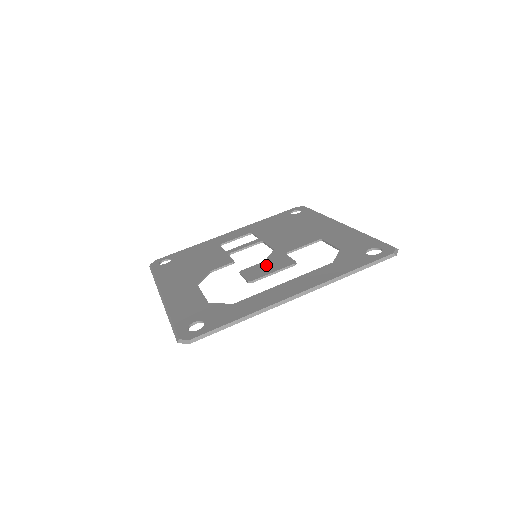
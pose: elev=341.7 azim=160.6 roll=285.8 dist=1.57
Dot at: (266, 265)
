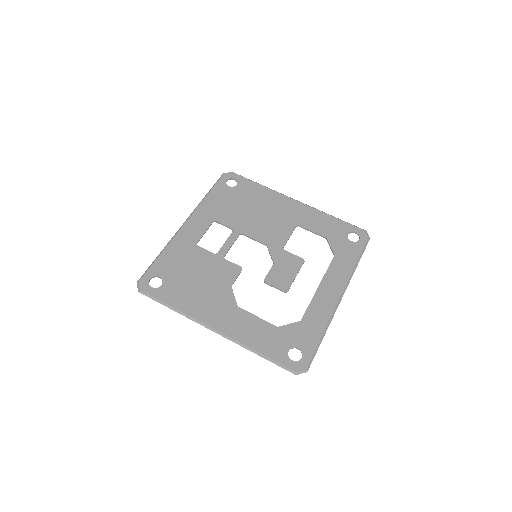
Dot at: (281, 268)
